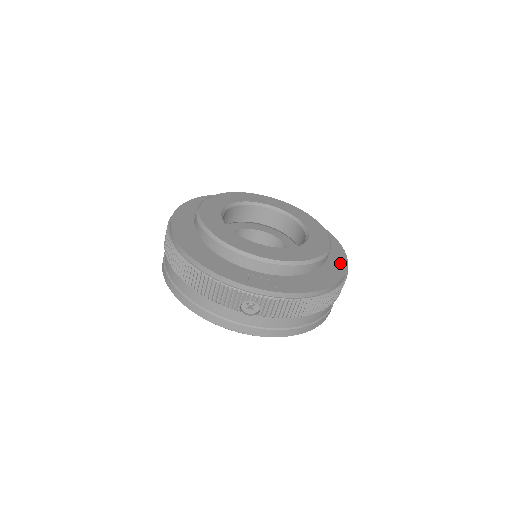
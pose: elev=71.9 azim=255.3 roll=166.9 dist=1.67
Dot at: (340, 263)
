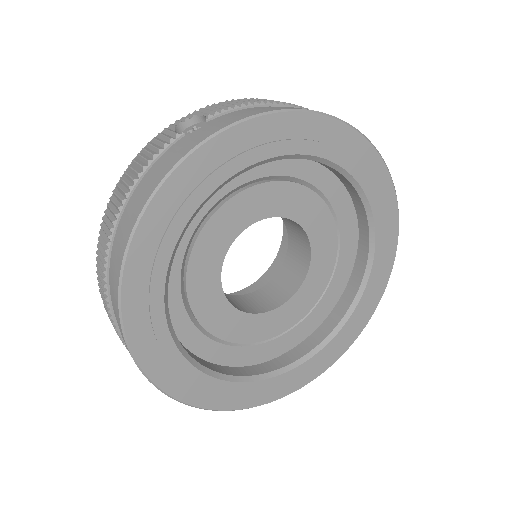
Dot at: occluded
